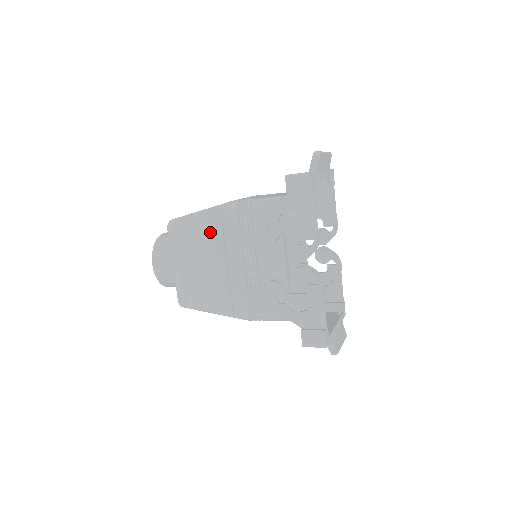
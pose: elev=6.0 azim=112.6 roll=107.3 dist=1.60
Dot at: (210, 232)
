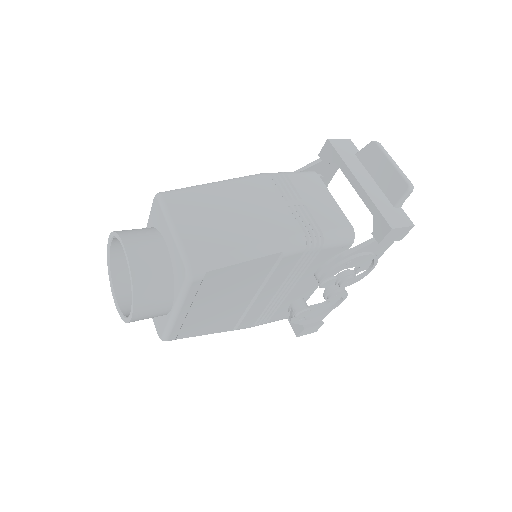
Dot at: (253, 274)
